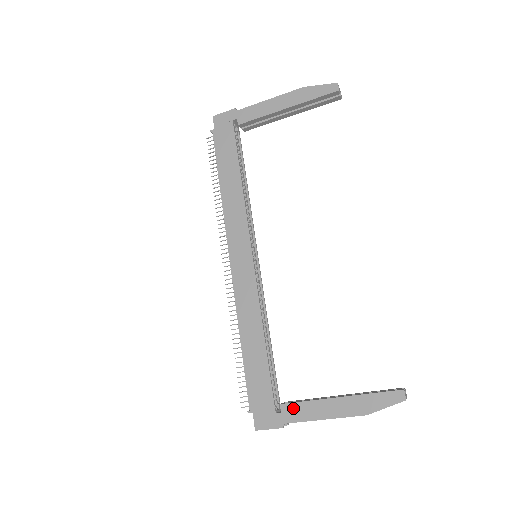
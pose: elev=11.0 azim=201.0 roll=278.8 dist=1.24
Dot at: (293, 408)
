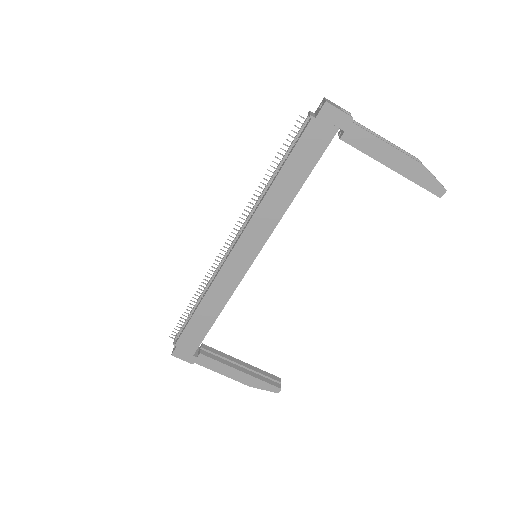
Dot at: (207, 360)
